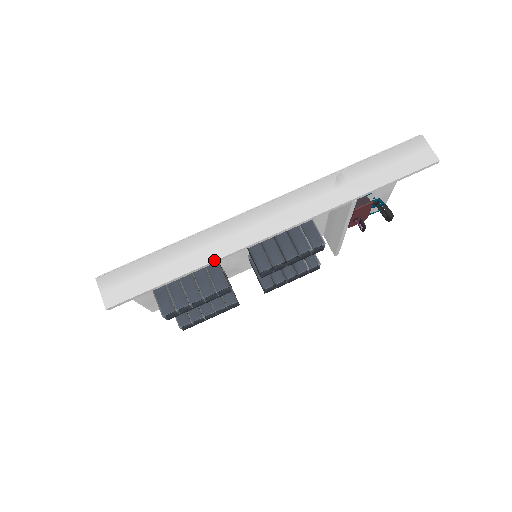
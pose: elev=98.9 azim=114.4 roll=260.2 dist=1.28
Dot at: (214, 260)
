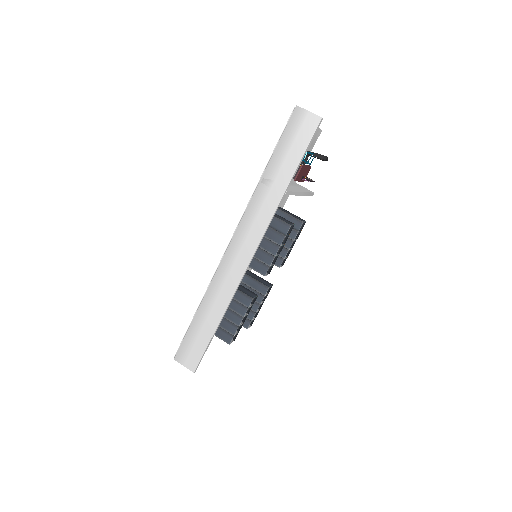
Dot at: (229, 301)
